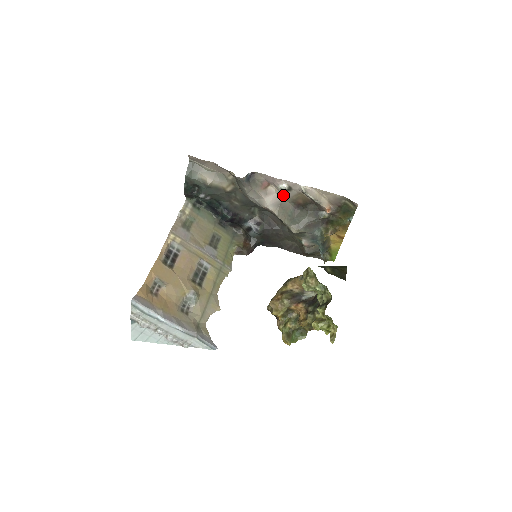
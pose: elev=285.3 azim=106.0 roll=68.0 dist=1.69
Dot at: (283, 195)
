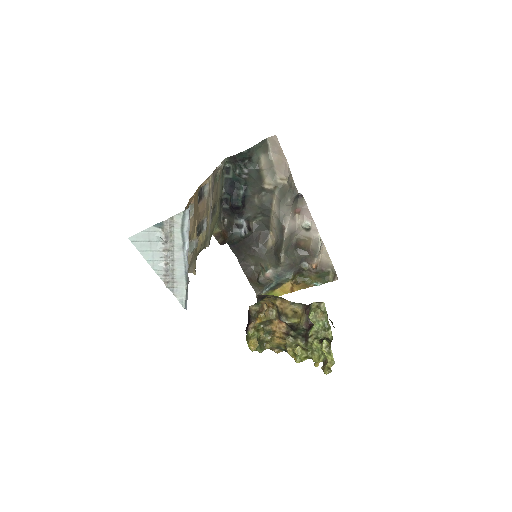
Dot at: (299, 229)
